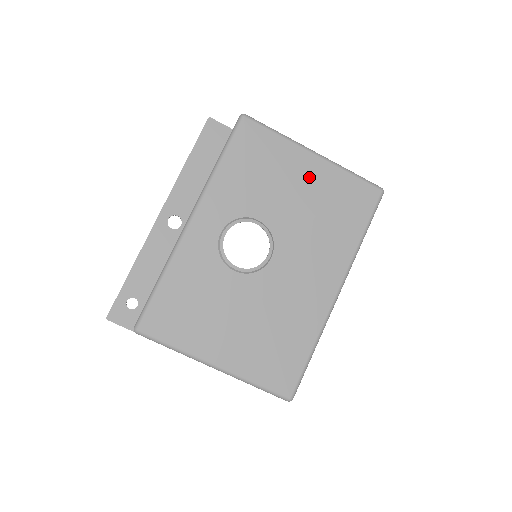
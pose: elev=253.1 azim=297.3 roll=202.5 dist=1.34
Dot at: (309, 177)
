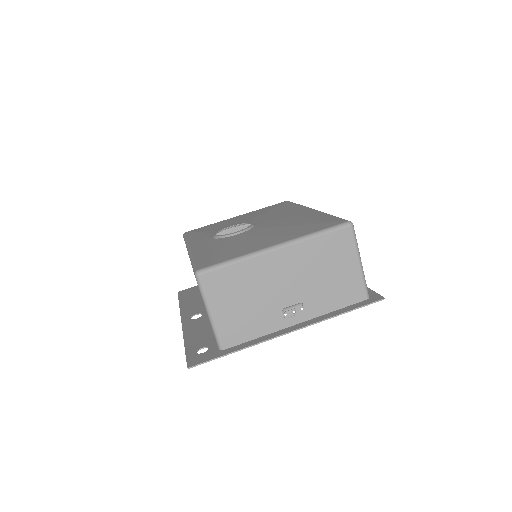
Dot at: (242, 217)
